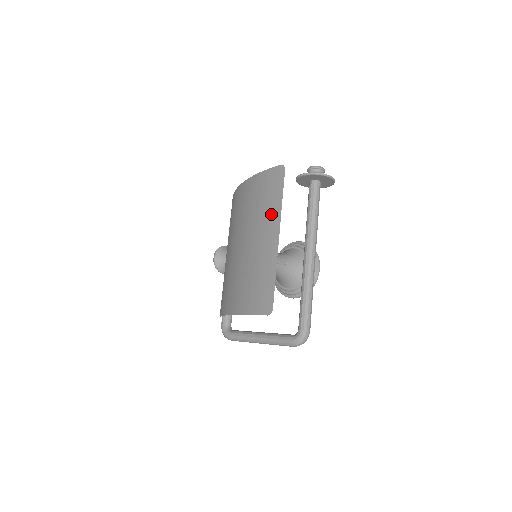
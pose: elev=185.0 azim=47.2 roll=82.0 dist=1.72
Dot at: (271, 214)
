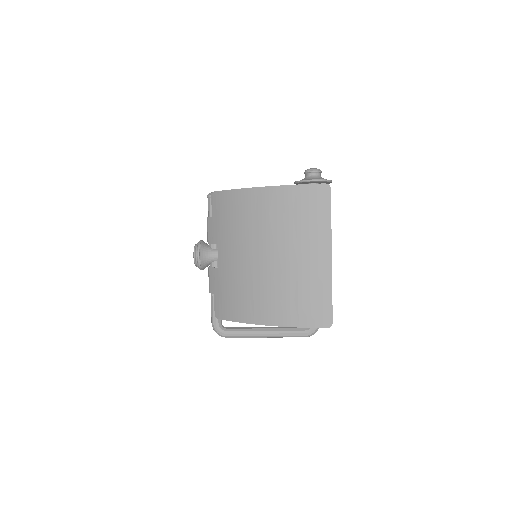
Dot at: (319, 233)
